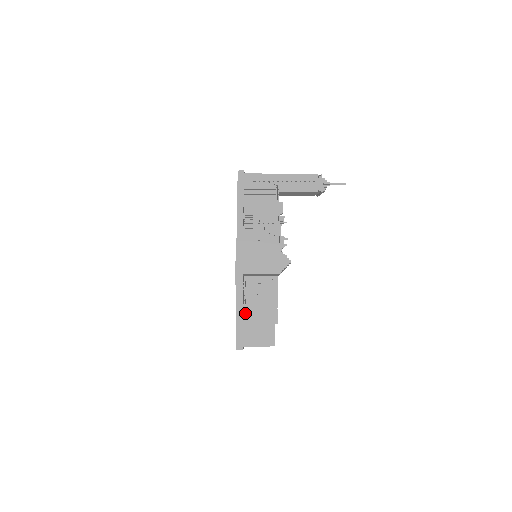
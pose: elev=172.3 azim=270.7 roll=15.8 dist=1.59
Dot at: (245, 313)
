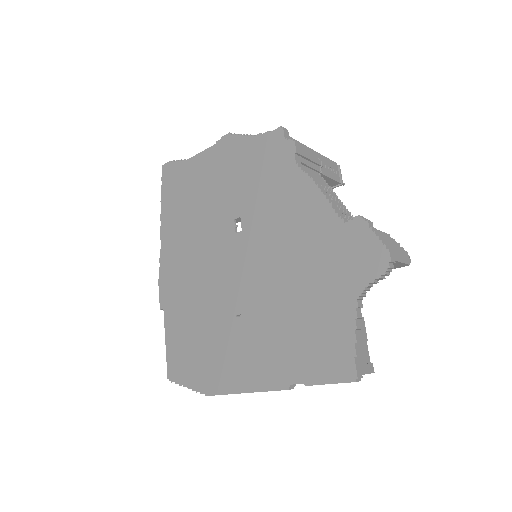
Dot at: occluded
